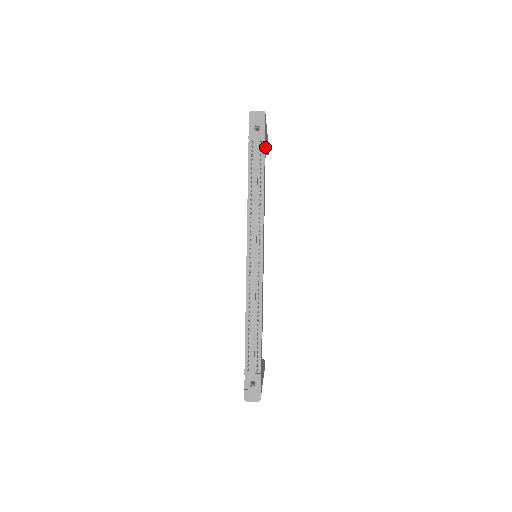
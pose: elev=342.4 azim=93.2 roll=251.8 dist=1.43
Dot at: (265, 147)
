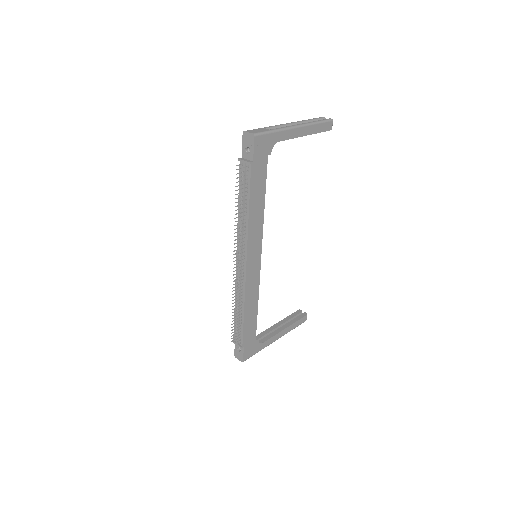
Dot at: (264, 164)
